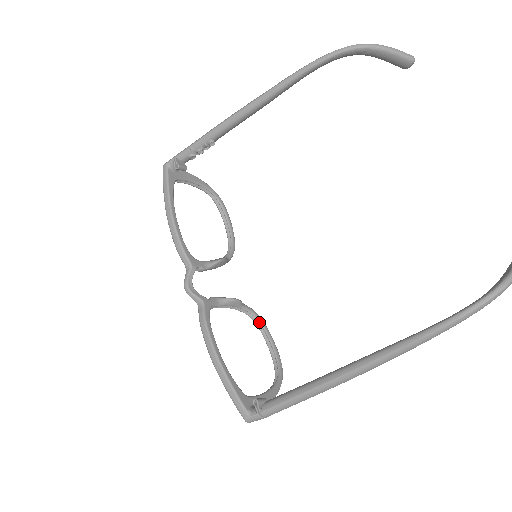
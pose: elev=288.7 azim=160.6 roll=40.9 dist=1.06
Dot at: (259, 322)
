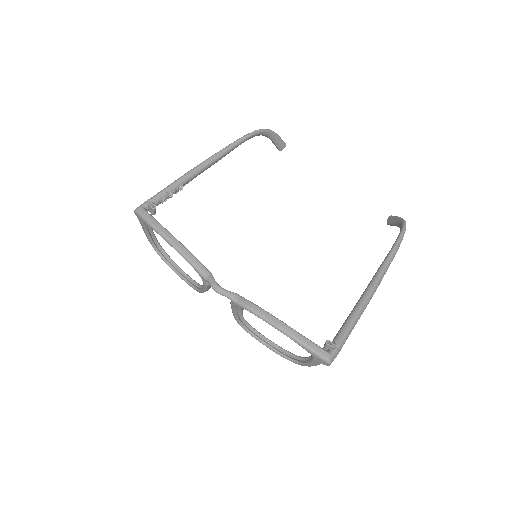
Dot at: (254, 329)
